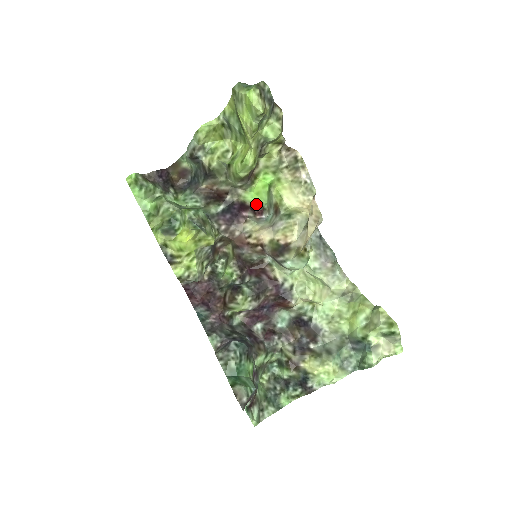
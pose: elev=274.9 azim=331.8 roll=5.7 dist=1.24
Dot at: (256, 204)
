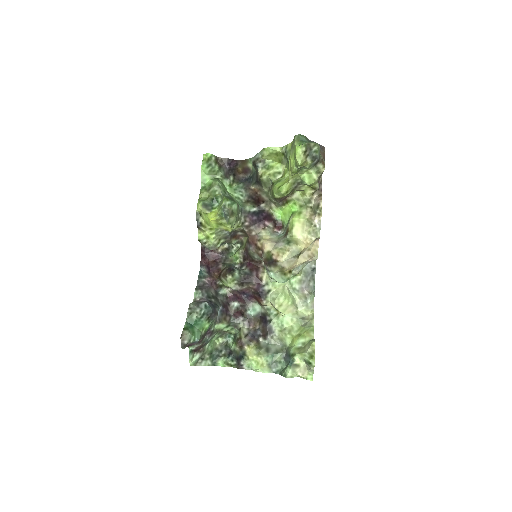
Dot at: (280, 220)
